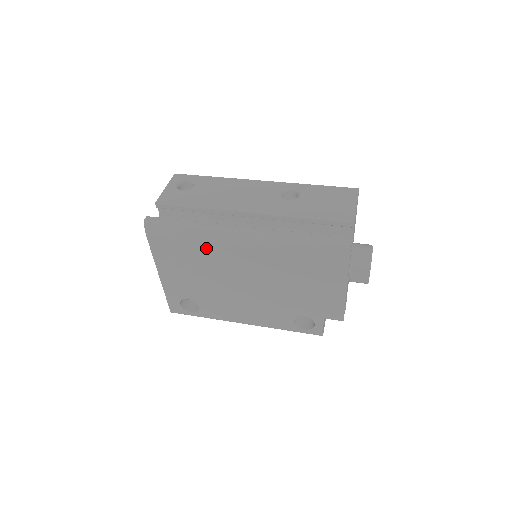
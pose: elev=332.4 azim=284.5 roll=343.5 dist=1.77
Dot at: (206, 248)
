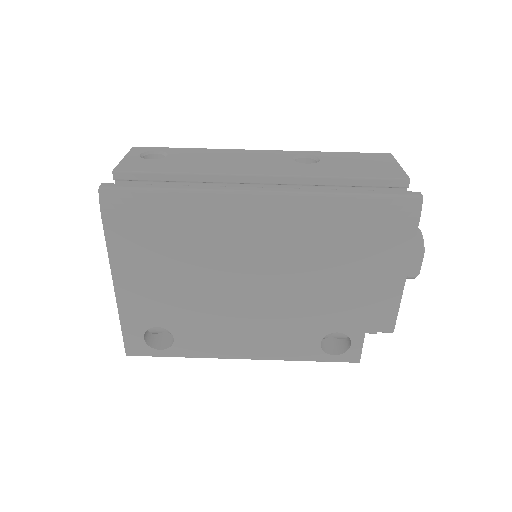
Dot at: (200, 227)
